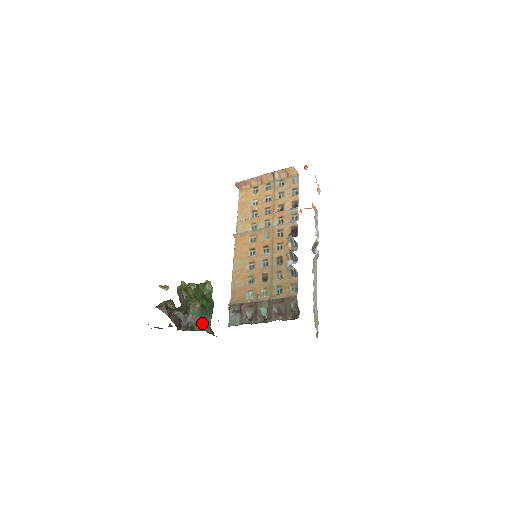
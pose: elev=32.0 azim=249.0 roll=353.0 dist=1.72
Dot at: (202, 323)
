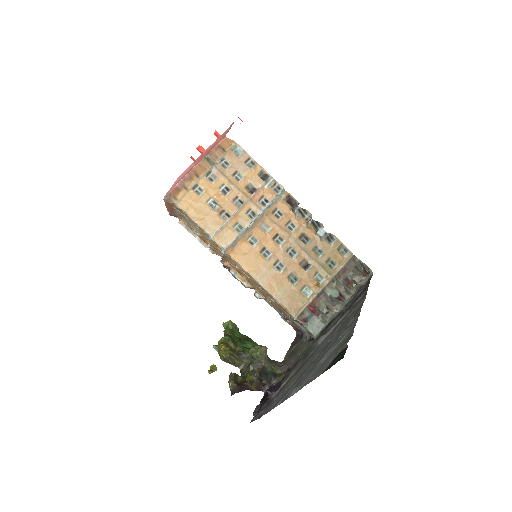
Dot at: (271, 363)
